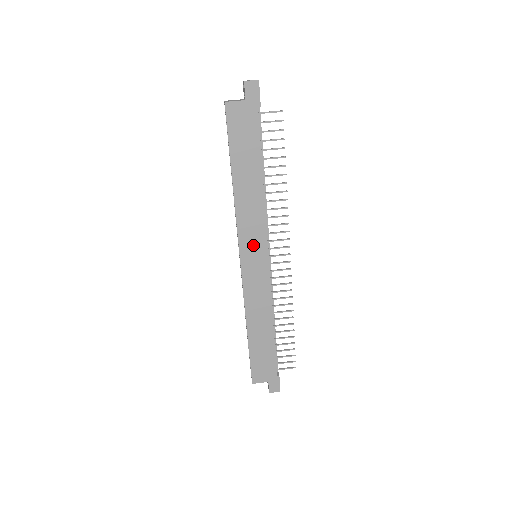
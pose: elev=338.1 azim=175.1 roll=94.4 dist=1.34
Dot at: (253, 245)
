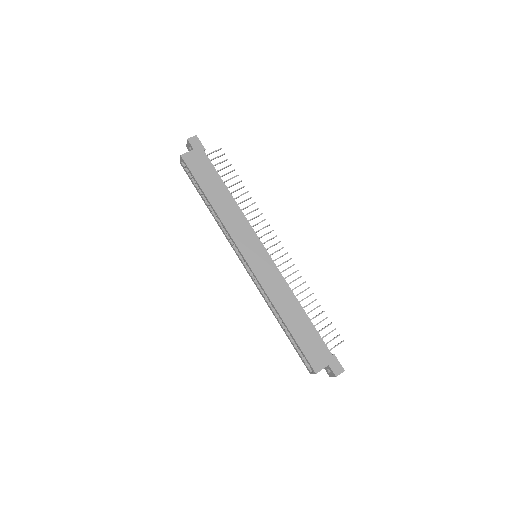
Dot at: (249, 244)
